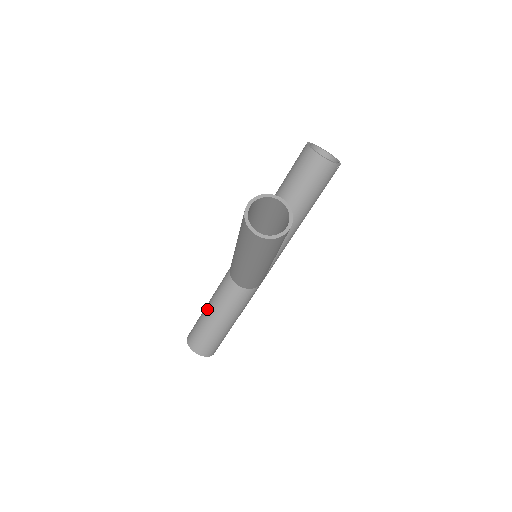
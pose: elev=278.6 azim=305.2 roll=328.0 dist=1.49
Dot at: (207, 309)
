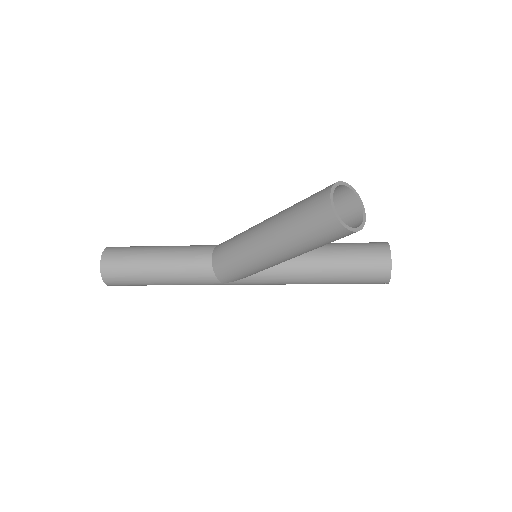
Dot at: (161, 246)
